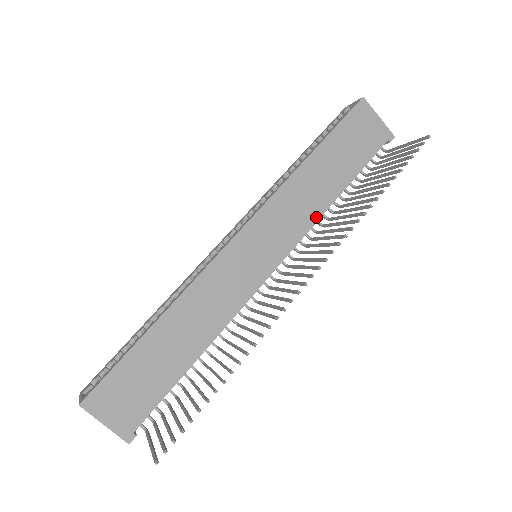
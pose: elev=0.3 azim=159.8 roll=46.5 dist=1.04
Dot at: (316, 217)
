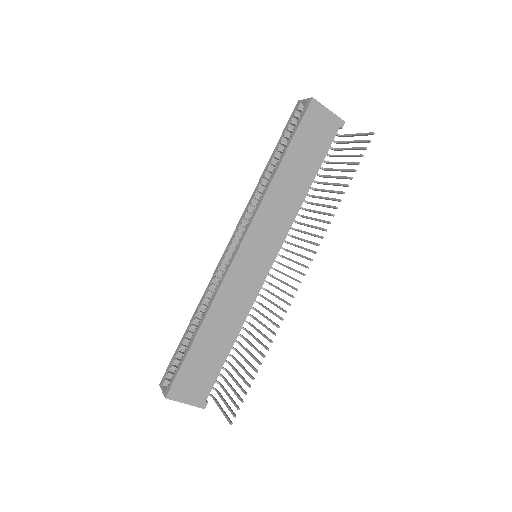
Dot at: (295, 213)
